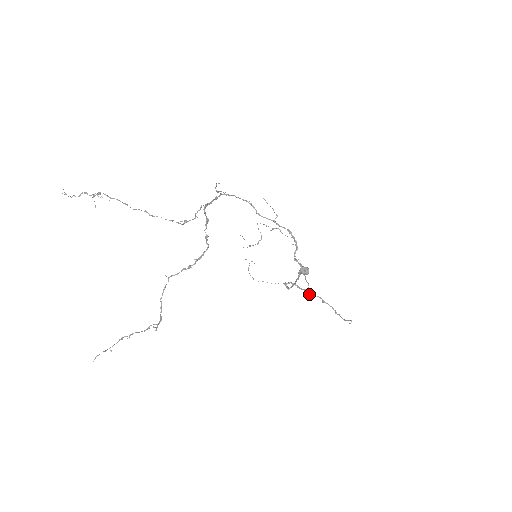
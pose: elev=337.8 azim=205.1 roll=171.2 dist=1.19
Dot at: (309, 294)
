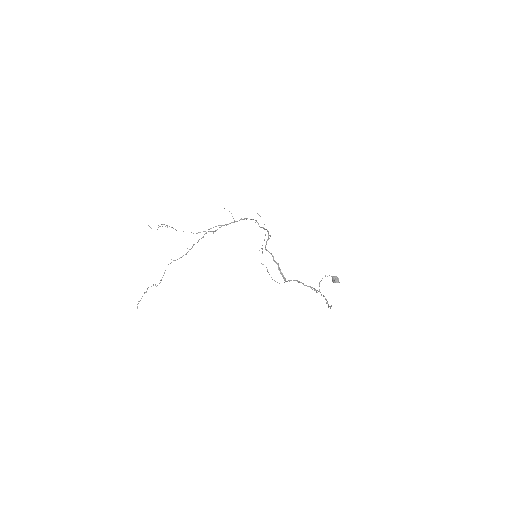
Dot at: (314, 290)
